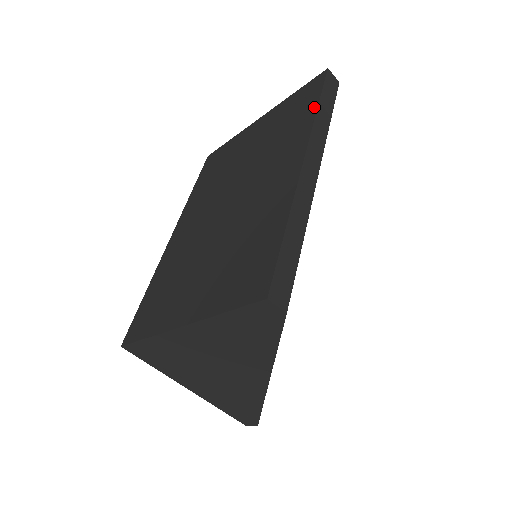
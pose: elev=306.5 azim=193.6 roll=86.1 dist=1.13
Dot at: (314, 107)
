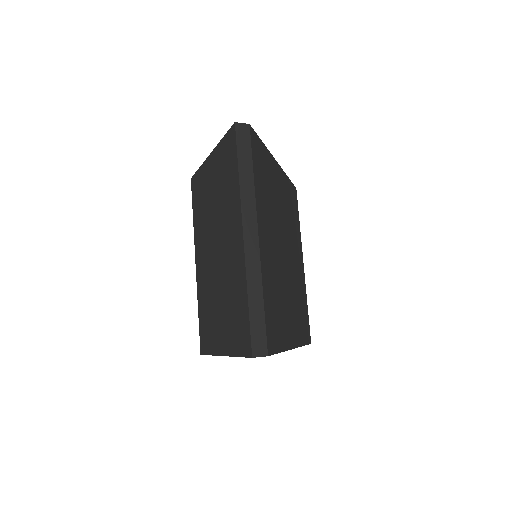
Dot at: (237, 174)
